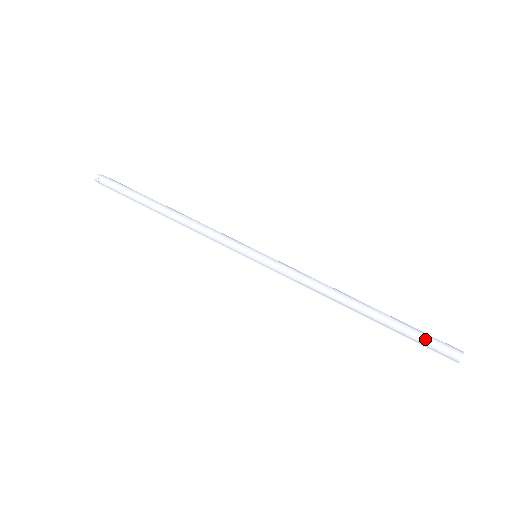
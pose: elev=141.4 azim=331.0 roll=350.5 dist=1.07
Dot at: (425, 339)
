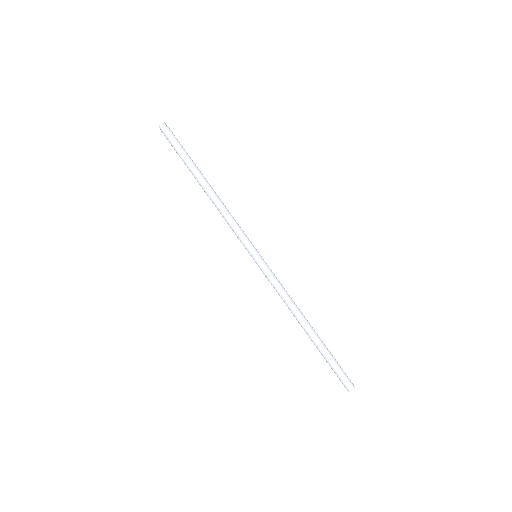
Dot at: occluded
